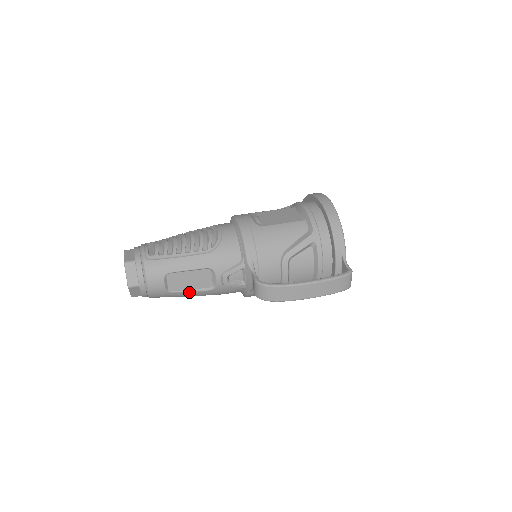
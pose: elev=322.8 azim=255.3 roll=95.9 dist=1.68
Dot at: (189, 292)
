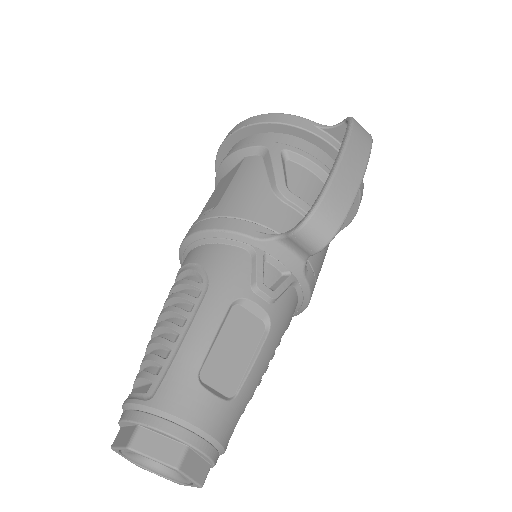
Dot at: (253, 367)
